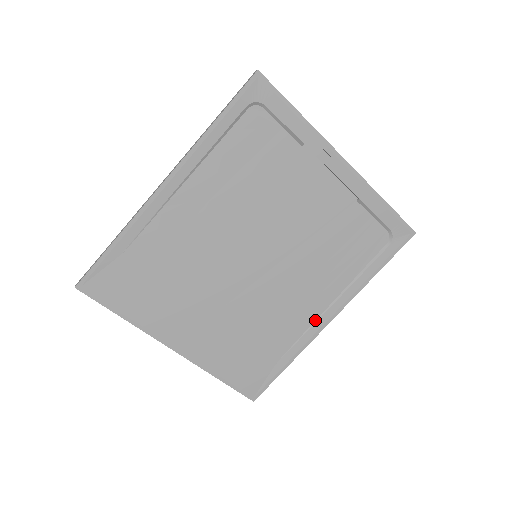
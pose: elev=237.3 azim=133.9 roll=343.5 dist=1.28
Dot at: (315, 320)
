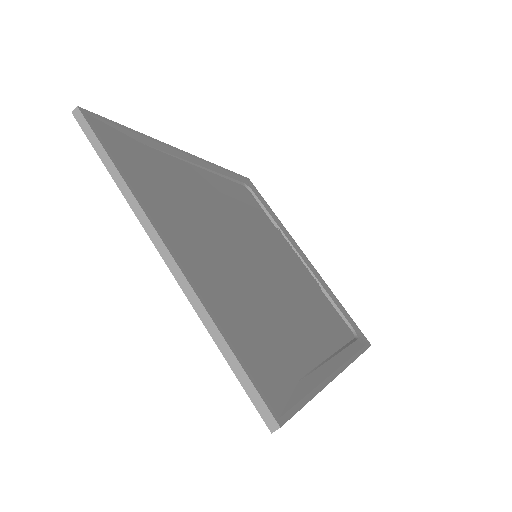
Dot at: (324, 360)
